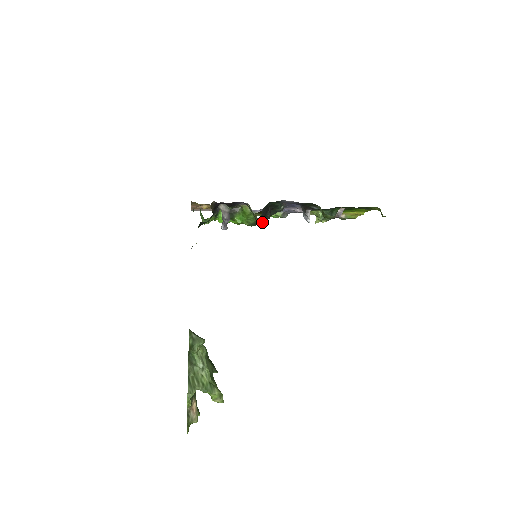
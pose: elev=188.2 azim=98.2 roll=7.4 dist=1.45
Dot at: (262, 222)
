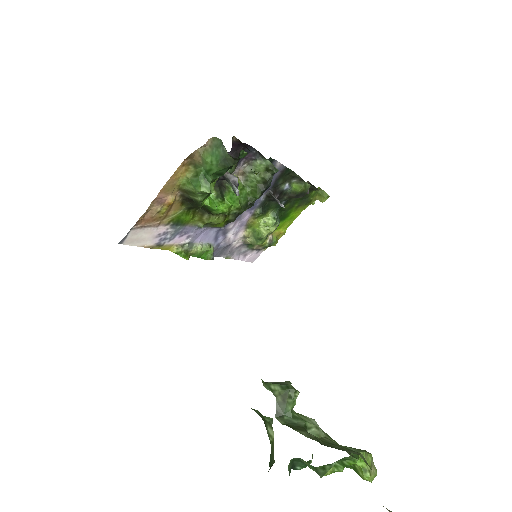
Dot at: (270, 183)
